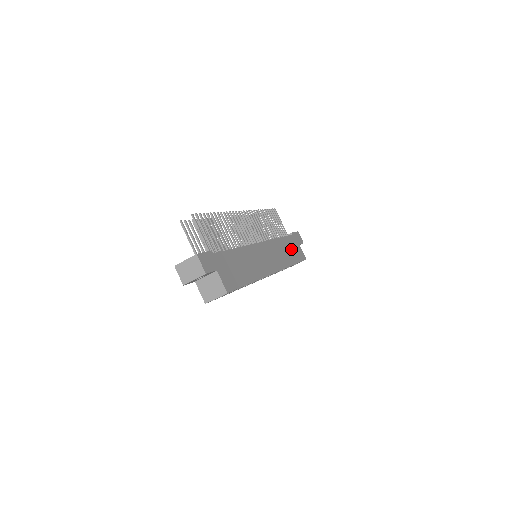
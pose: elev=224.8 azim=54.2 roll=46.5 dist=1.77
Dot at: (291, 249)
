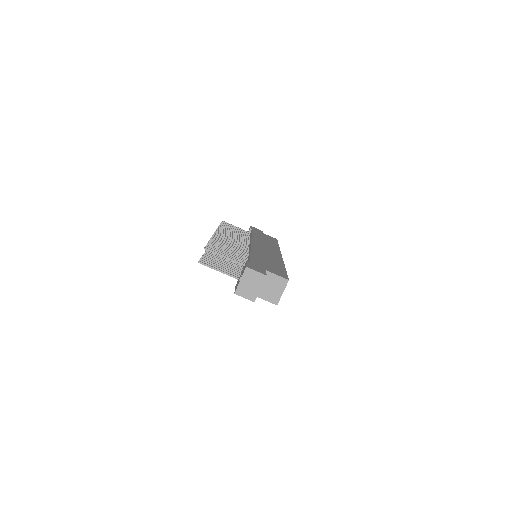
Dot at: occluded
